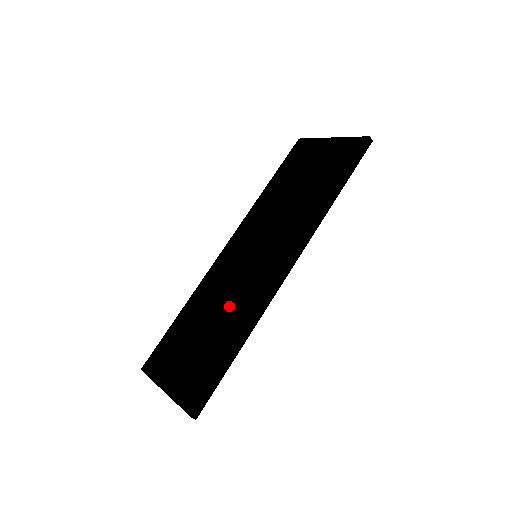
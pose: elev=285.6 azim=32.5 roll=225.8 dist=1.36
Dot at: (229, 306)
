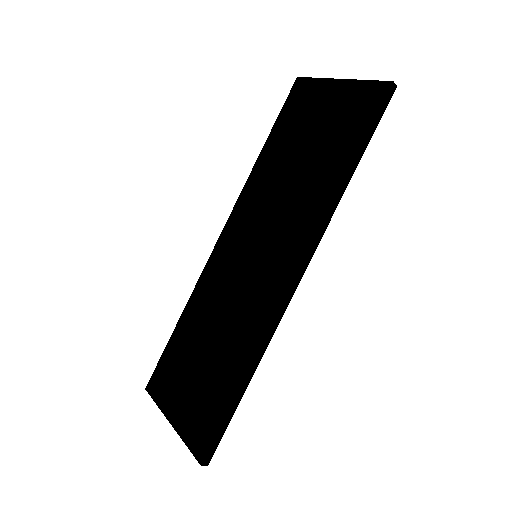
Dot at: (230, 326)
